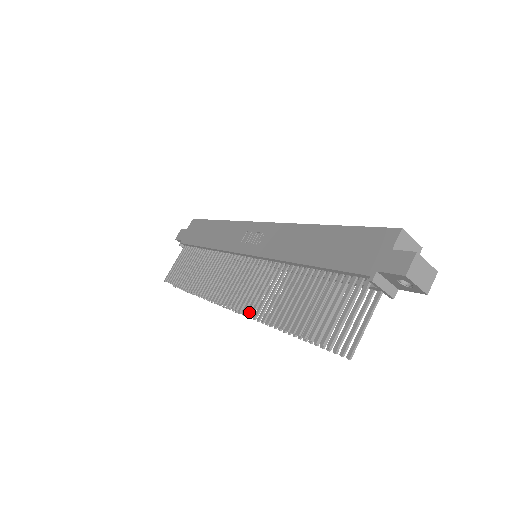
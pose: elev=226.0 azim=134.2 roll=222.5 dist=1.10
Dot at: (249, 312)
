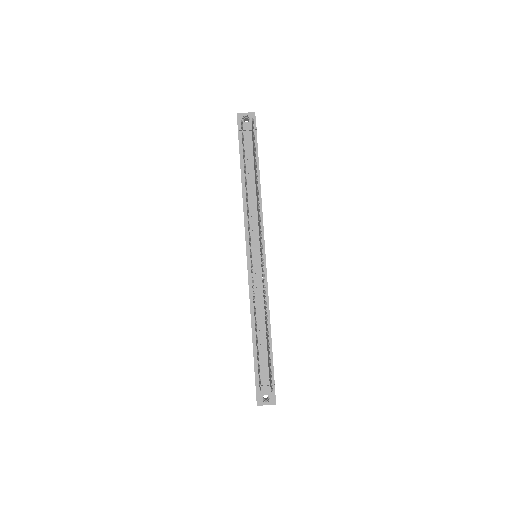
Dot at: (248, 213)
